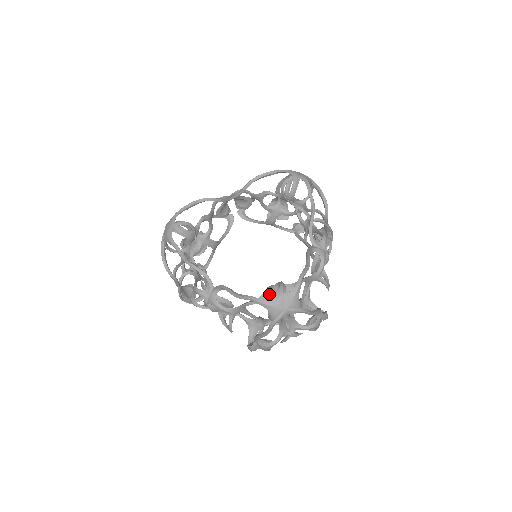
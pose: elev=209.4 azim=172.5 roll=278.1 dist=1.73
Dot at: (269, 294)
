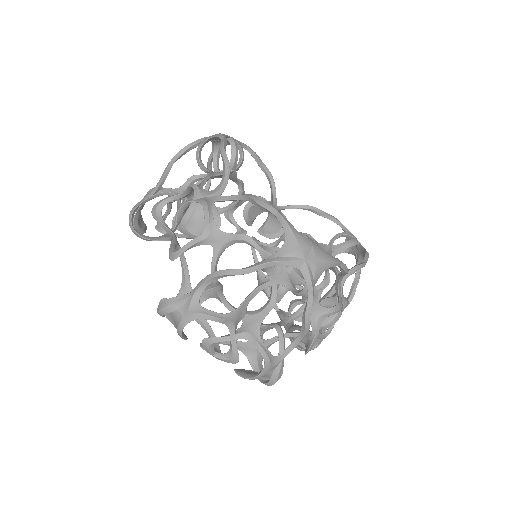
Dot at: occluded
